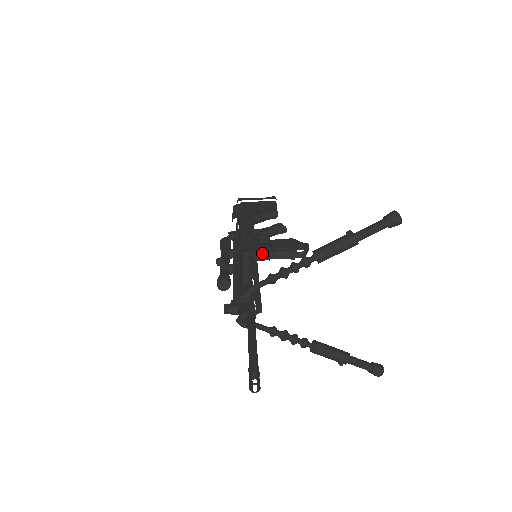
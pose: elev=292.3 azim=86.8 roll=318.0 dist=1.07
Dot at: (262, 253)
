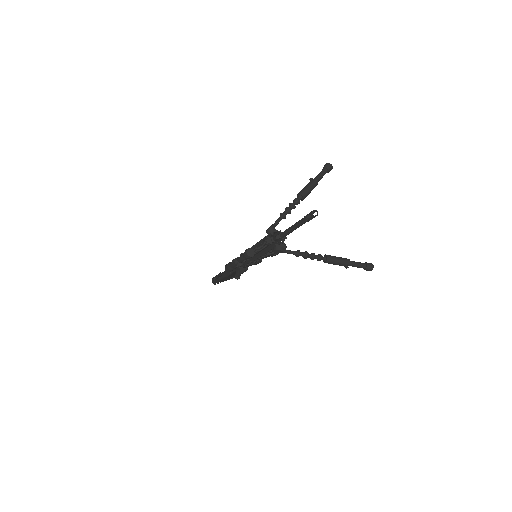
Dot at: occluded
